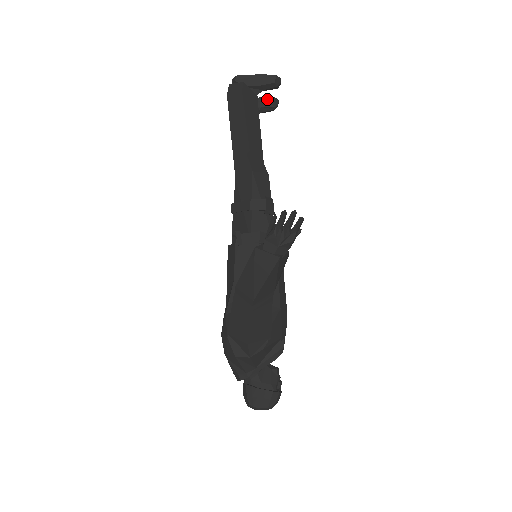
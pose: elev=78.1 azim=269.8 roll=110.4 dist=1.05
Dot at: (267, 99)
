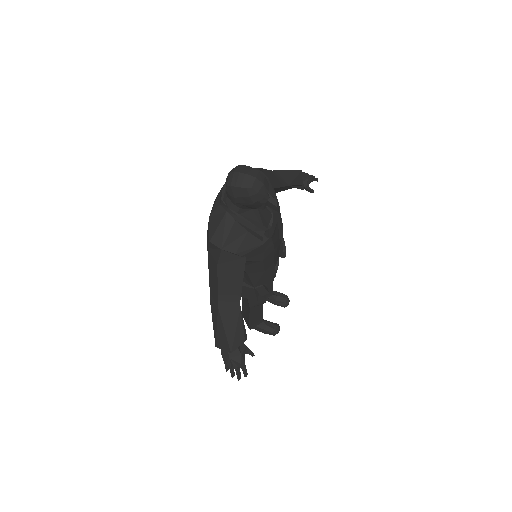
Dot at: occluded
